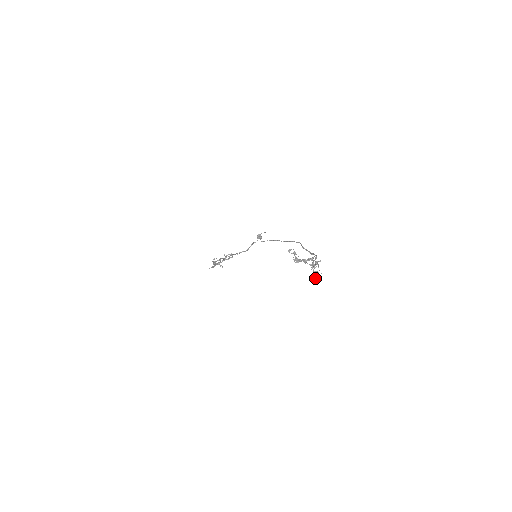
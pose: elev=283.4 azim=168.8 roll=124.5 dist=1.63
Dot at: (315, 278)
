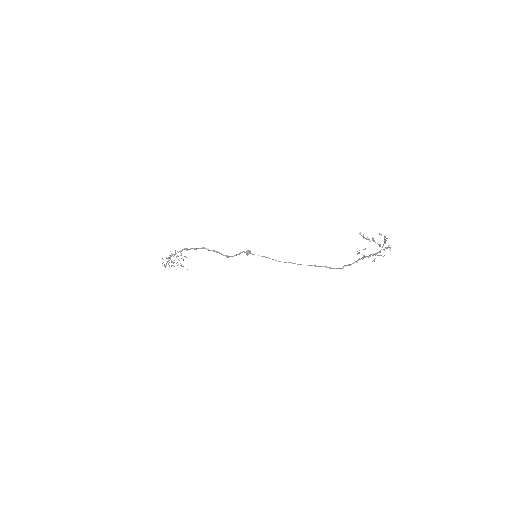
Dot at: (384, 255)
